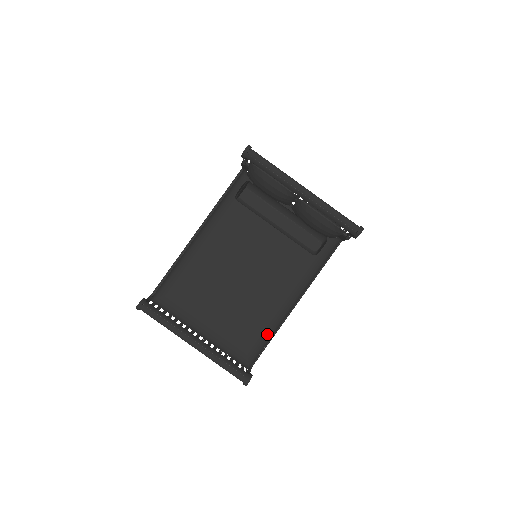
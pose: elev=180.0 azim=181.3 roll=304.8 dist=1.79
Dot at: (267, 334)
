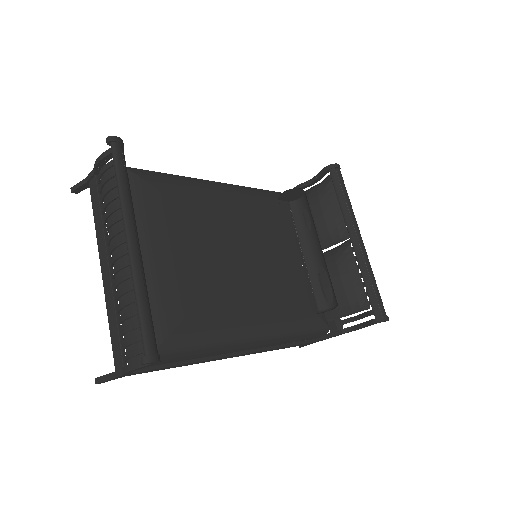
Dot at: (207, 339)
